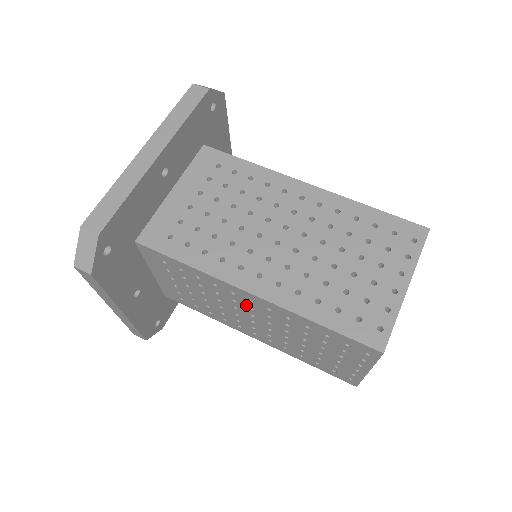
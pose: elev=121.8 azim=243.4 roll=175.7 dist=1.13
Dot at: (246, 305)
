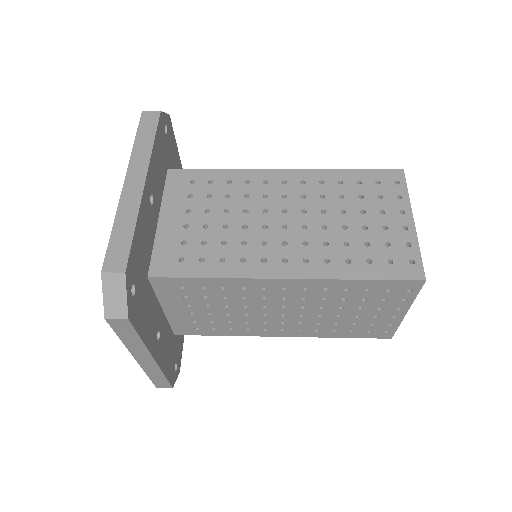
Dot at: (278, 297)
